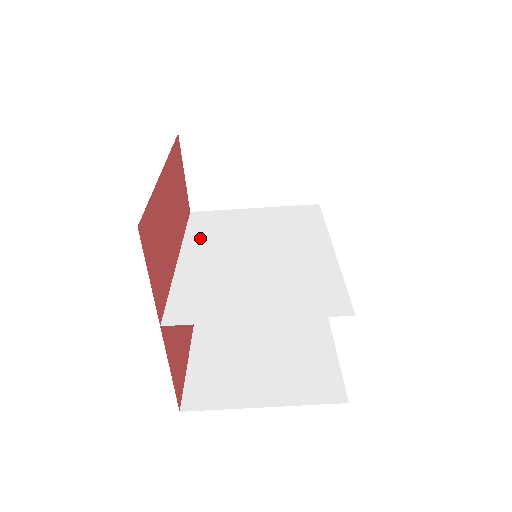
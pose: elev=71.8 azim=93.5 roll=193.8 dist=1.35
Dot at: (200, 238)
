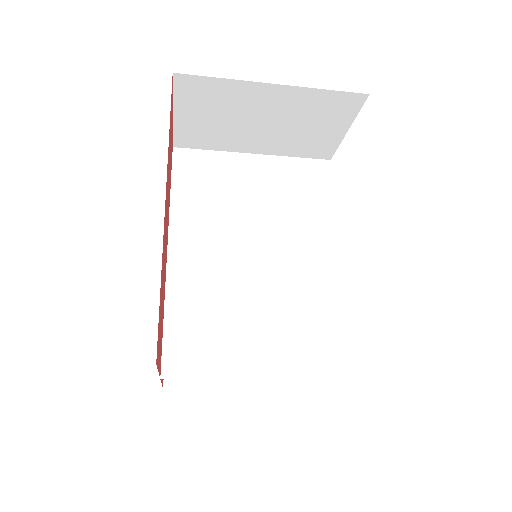
Dot at: (190, 213)
